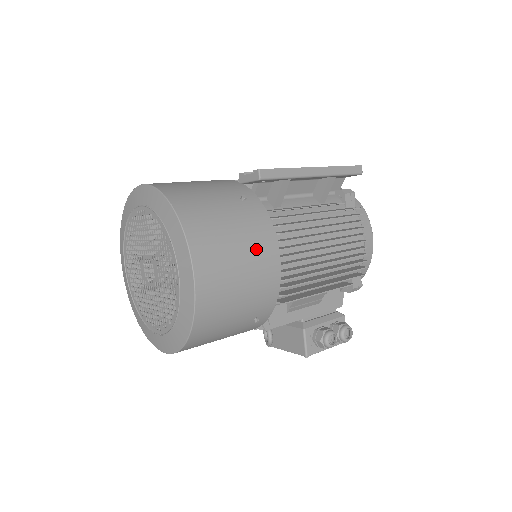
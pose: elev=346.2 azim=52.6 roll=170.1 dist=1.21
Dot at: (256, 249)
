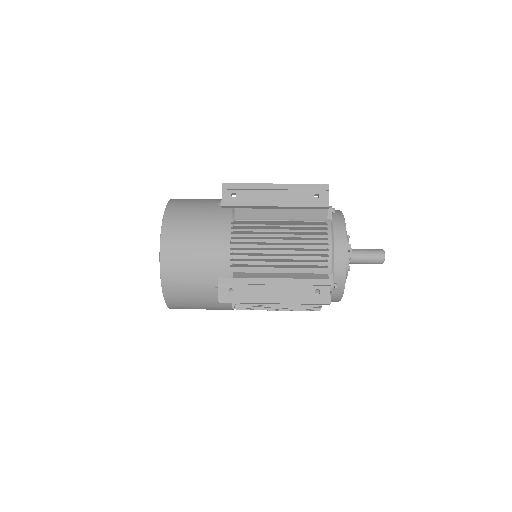
Dot at: (214, 308)
